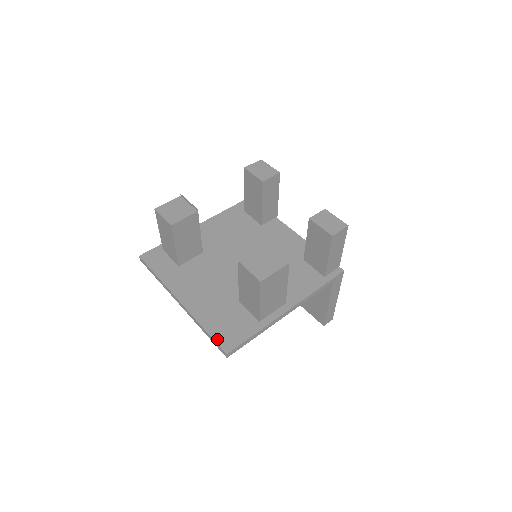
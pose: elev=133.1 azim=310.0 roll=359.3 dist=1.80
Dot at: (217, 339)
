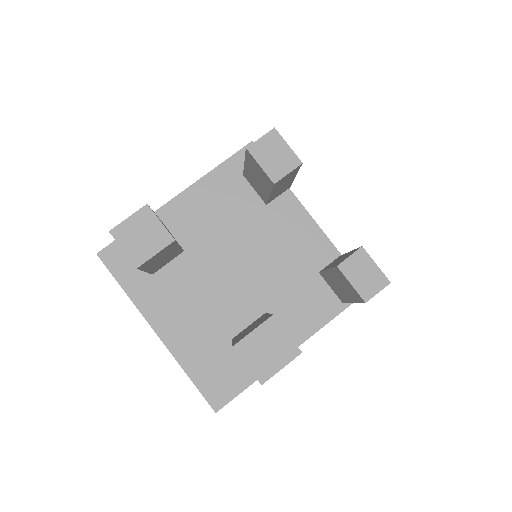
Dot at: (204, 392)
